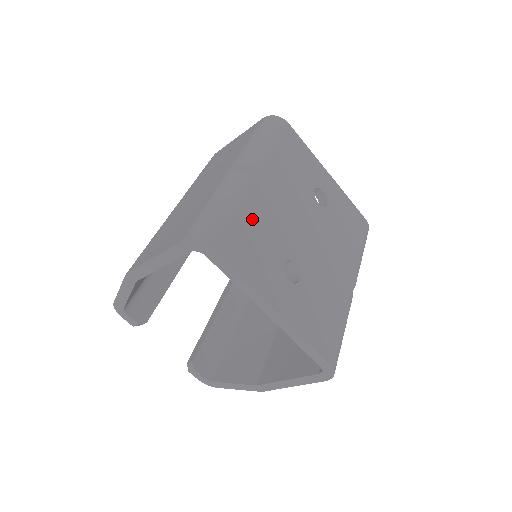
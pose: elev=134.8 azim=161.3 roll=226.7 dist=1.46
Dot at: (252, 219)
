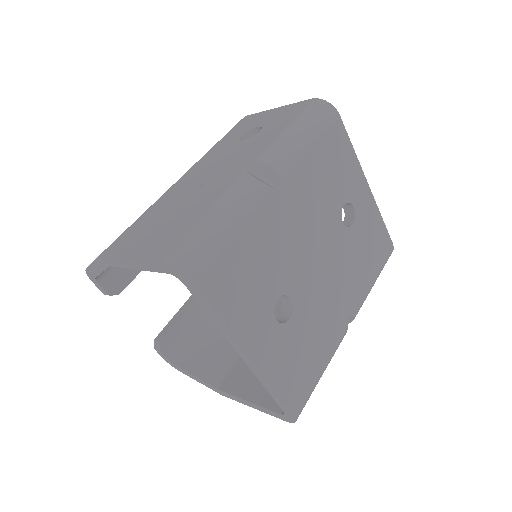
Dot at: (254, 244)
